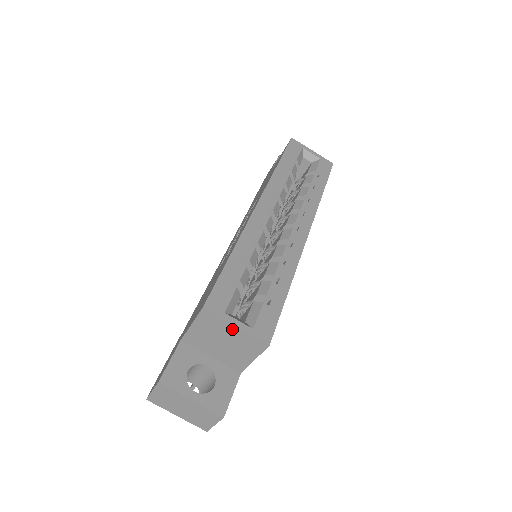
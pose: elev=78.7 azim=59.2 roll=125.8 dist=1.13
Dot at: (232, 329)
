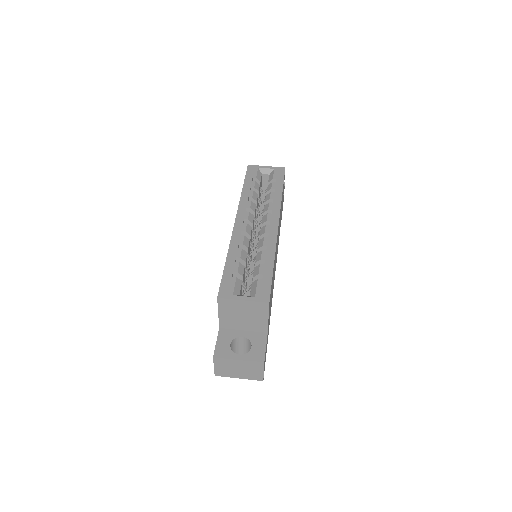
Dot at: (242, 303)
